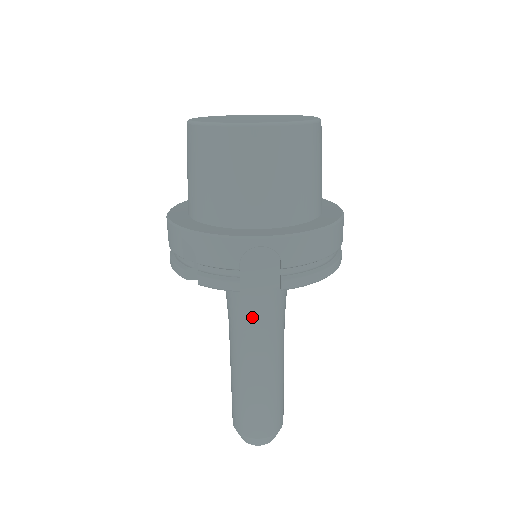
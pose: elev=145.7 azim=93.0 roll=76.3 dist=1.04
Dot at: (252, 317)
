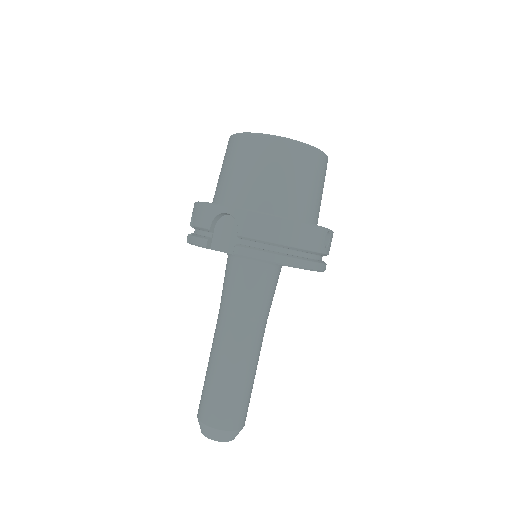
Dot at: (230, 298)
